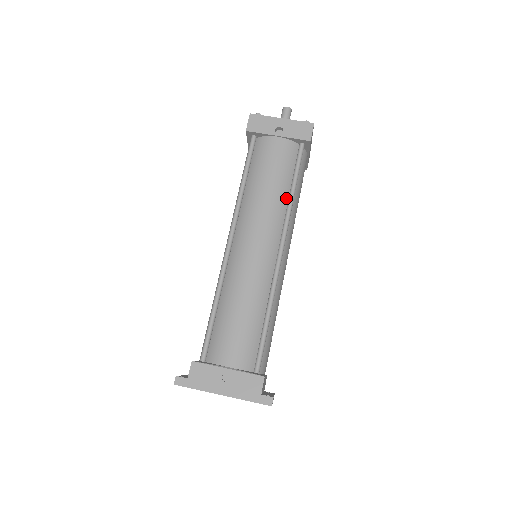
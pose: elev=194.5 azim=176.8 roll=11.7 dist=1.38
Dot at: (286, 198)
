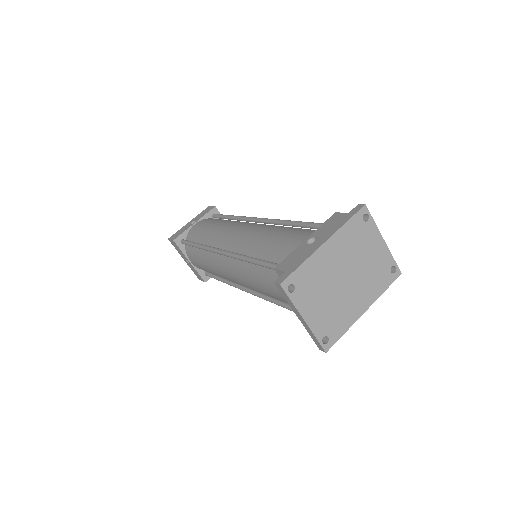
Dot at: occluded
